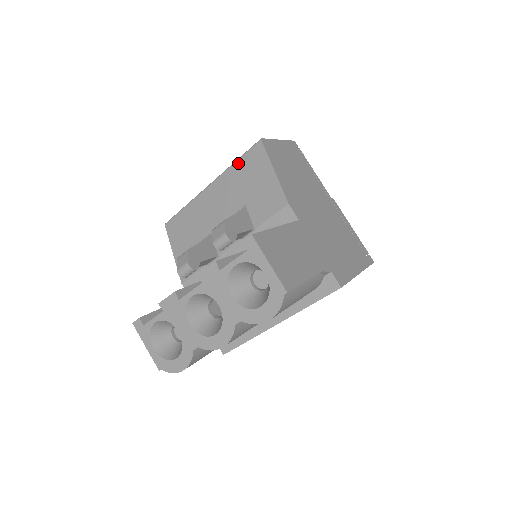
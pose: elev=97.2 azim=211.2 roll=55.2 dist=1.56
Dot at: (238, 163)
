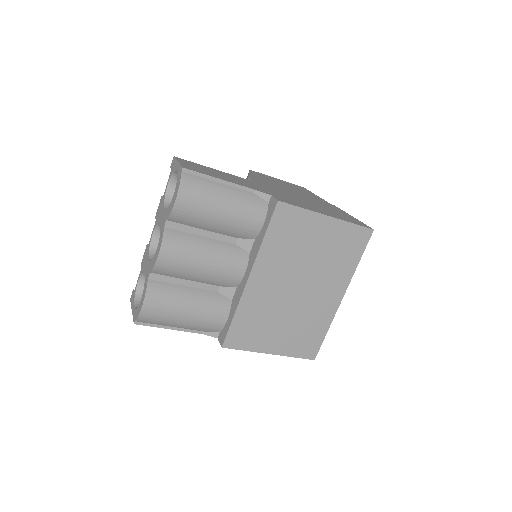
Dot at: occluded
